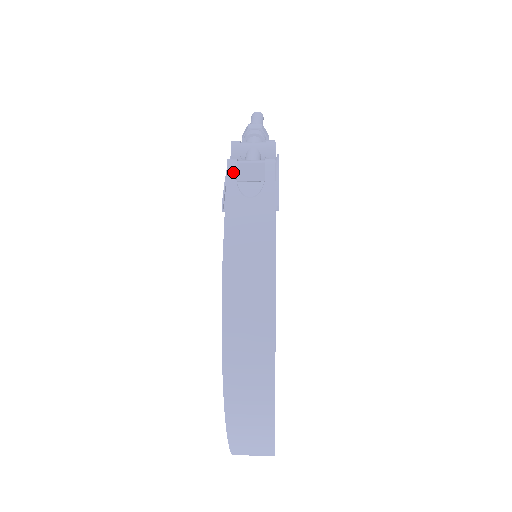
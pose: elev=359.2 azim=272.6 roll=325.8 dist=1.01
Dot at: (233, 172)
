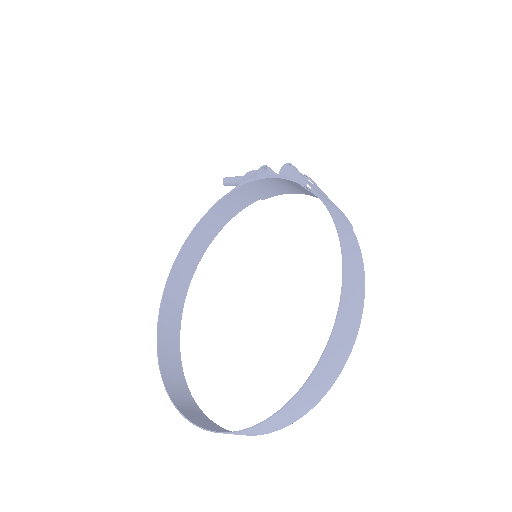
Dot at: (296, 169)
